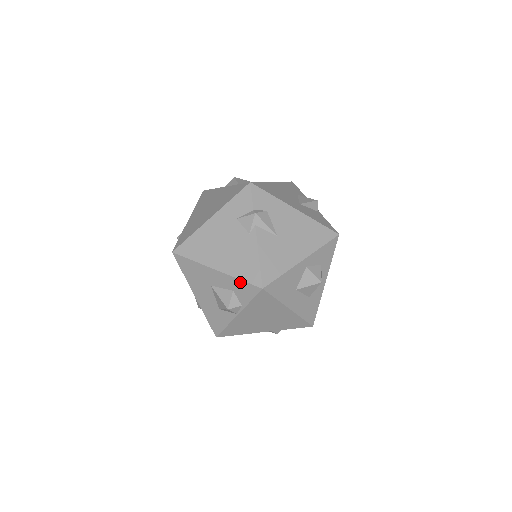
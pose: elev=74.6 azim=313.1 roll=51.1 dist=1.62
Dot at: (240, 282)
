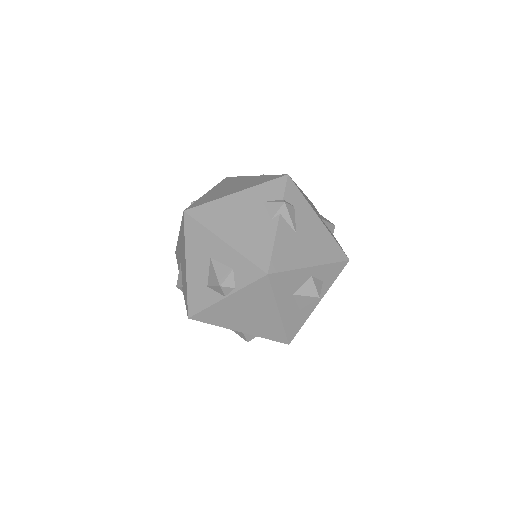
Dot at: (246, 261)
